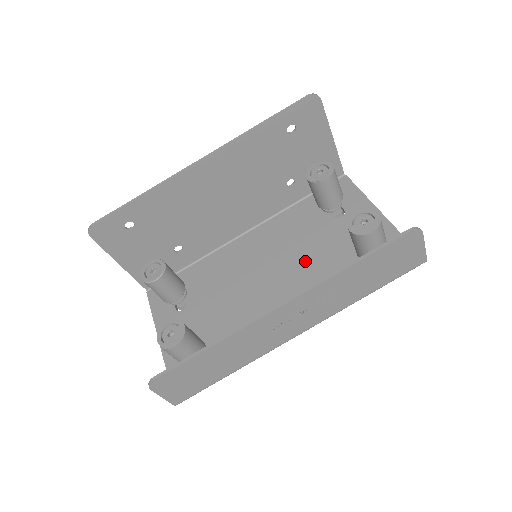
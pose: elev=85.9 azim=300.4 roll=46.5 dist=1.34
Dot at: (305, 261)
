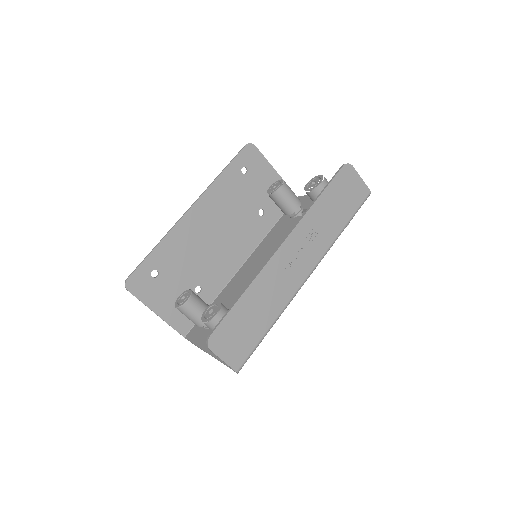
Dot at: occluded
